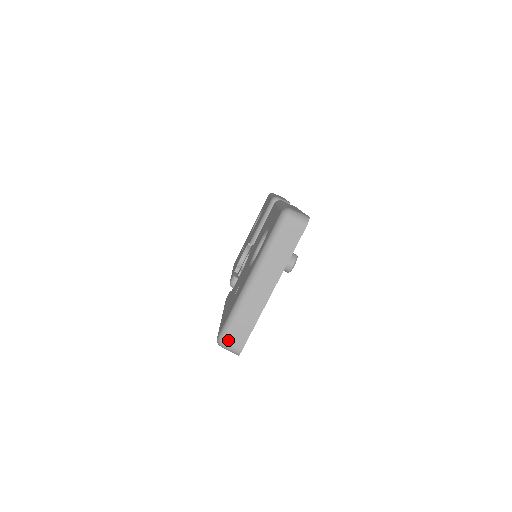
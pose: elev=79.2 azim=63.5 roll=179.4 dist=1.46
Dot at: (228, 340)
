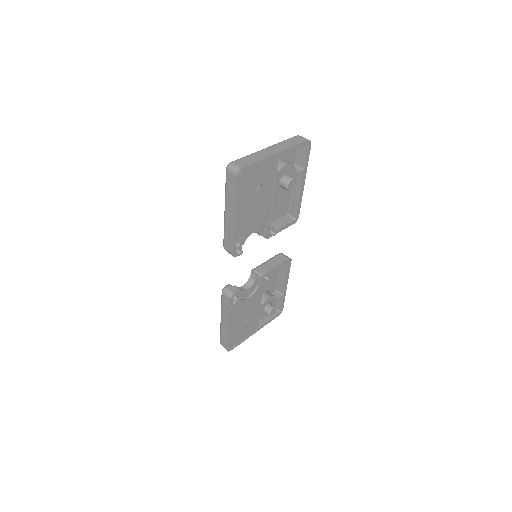
Dot at: (236, 162)
